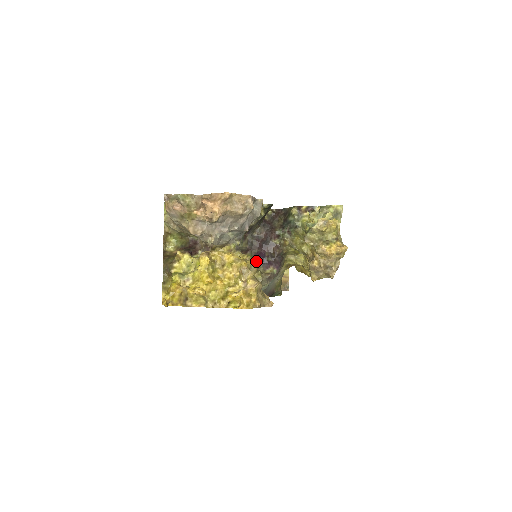
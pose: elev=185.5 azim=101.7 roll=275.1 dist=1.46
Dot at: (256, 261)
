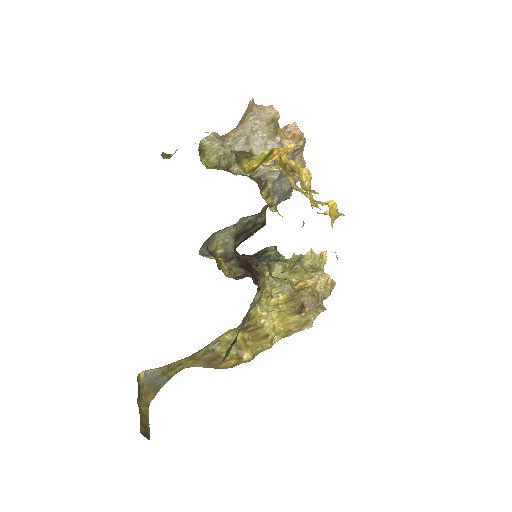
Dot at: (244, 271)
